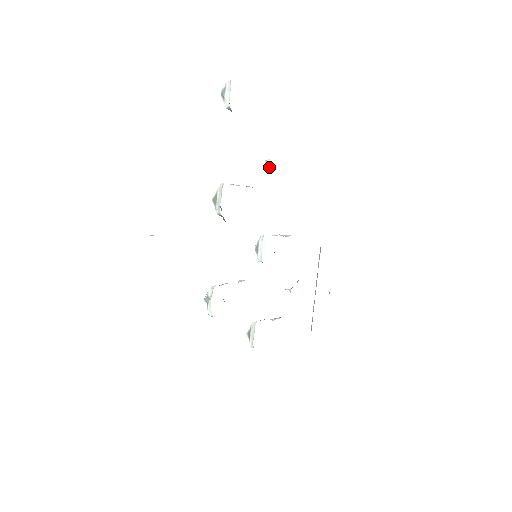
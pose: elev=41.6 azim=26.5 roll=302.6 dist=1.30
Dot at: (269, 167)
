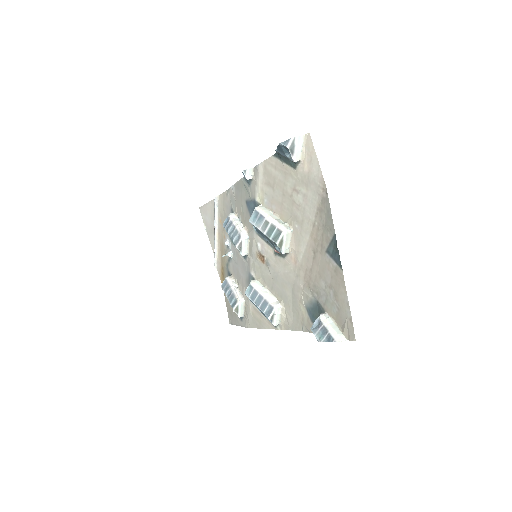
Dot at: (251, 176)
